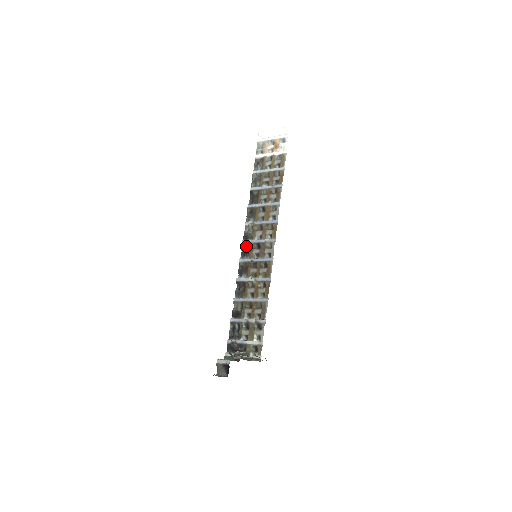
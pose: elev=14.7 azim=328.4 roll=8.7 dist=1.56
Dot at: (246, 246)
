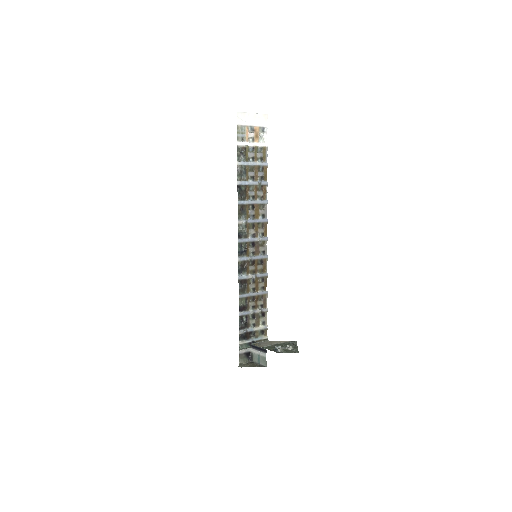
Dot at: (242, 245)
